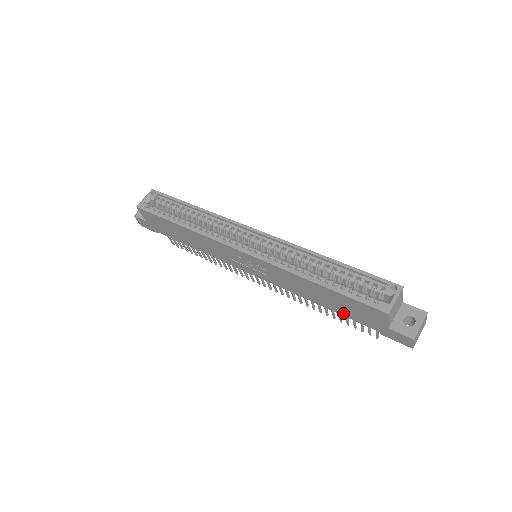
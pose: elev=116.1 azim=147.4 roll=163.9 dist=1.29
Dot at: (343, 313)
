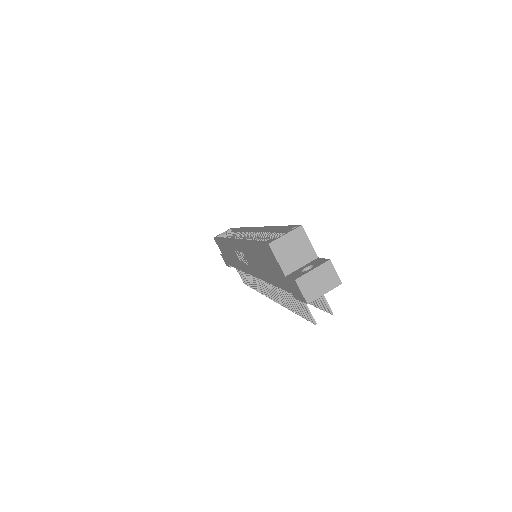
Dot at: (275, 282)
